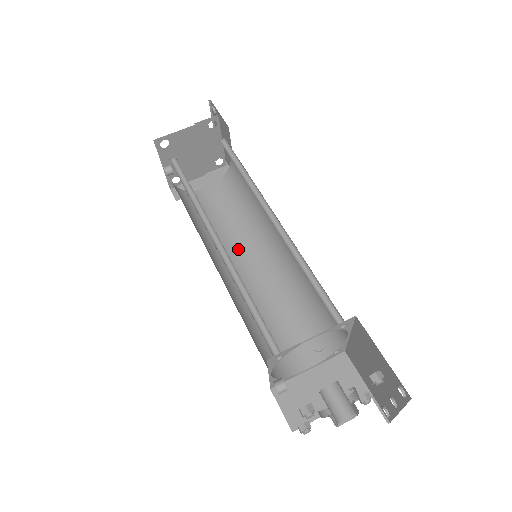
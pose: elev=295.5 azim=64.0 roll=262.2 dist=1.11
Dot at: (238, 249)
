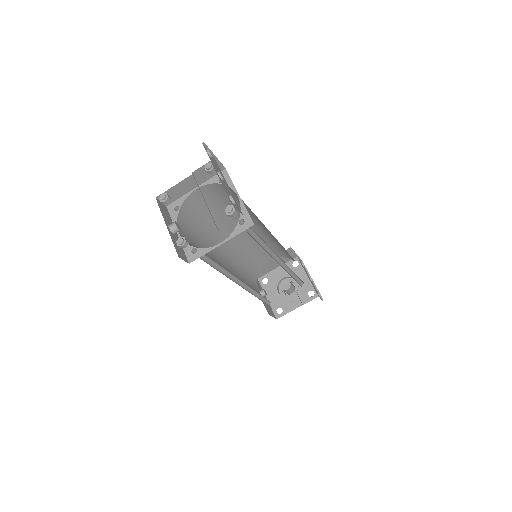
Dot at: (231, 225)
